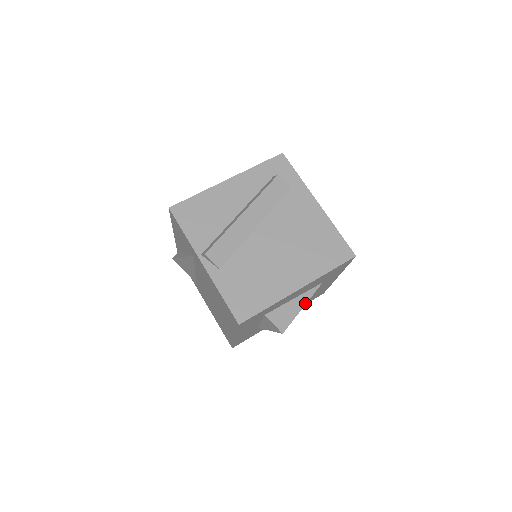
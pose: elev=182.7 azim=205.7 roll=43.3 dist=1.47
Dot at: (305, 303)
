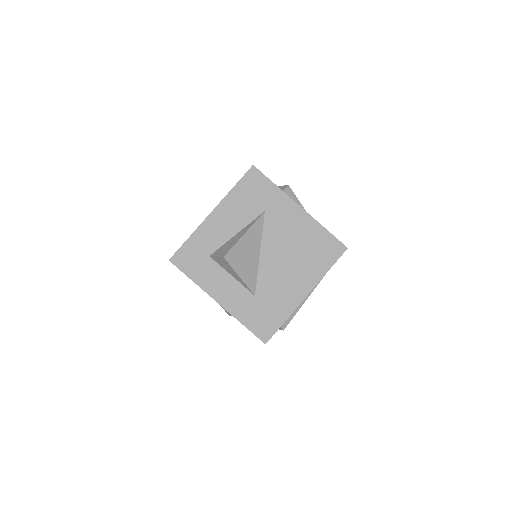
Dot at: (247, 230)
